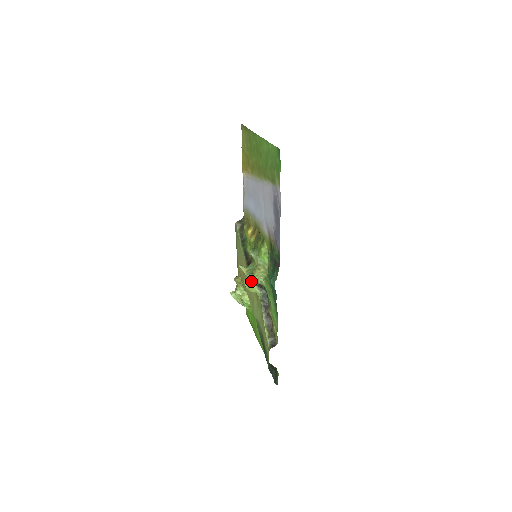
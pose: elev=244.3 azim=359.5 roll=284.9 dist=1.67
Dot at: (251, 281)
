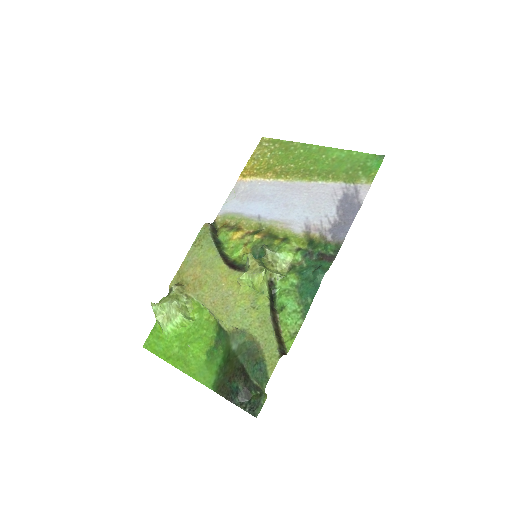
Dot at: (266, 273)
